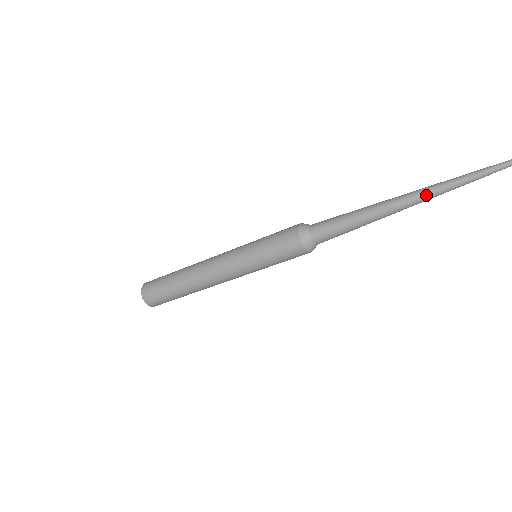
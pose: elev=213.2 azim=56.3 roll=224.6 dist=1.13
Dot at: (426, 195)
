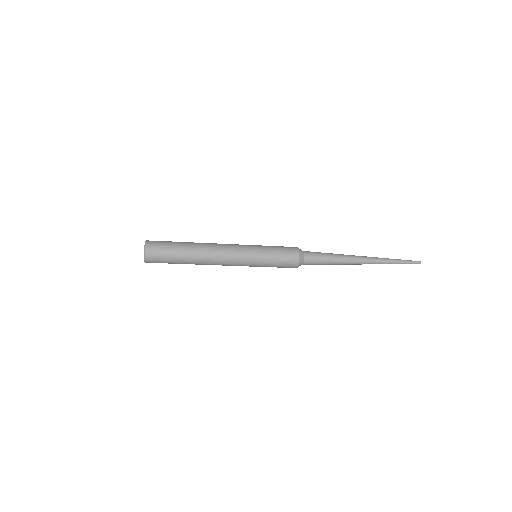
Dot at: (374, 259)
